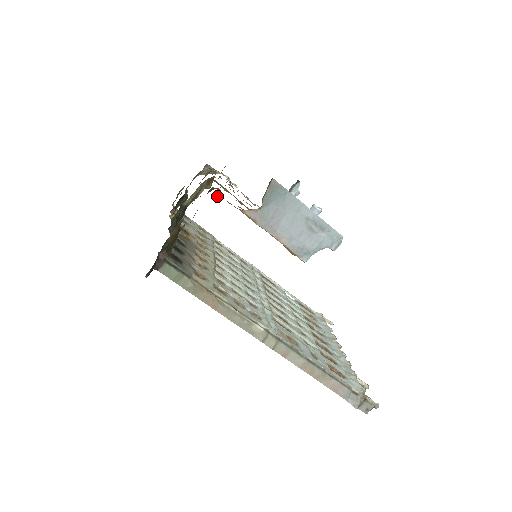
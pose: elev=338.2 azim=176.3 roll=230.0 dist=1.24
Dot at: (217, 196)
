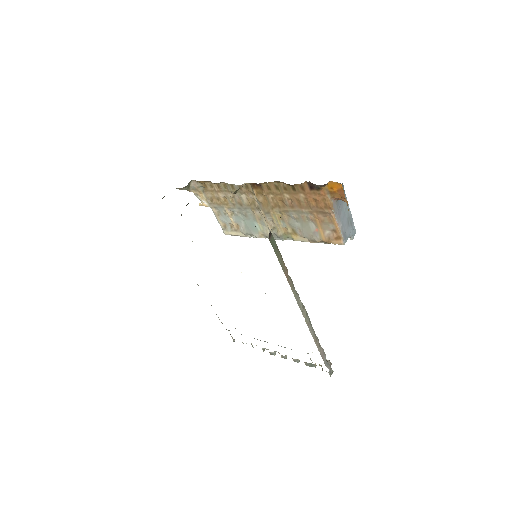
Dot at: (326, 185)
